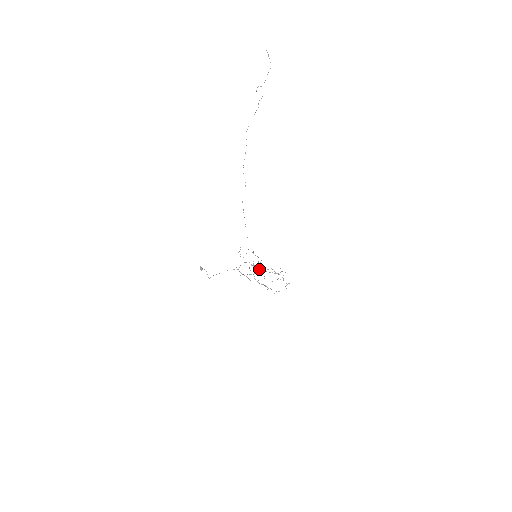
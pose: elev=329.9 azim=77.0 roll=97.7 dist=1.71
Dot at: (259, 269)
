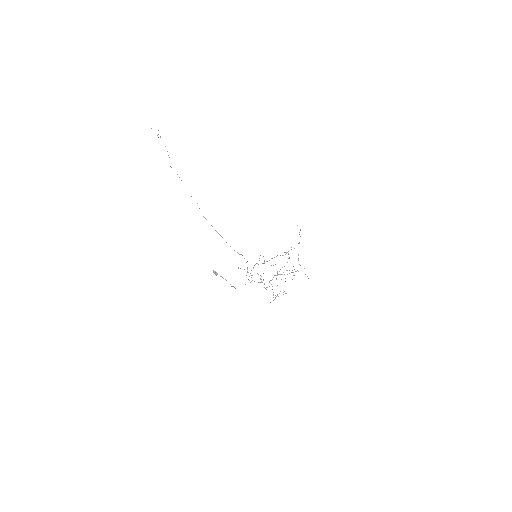
Dot at: occluded
